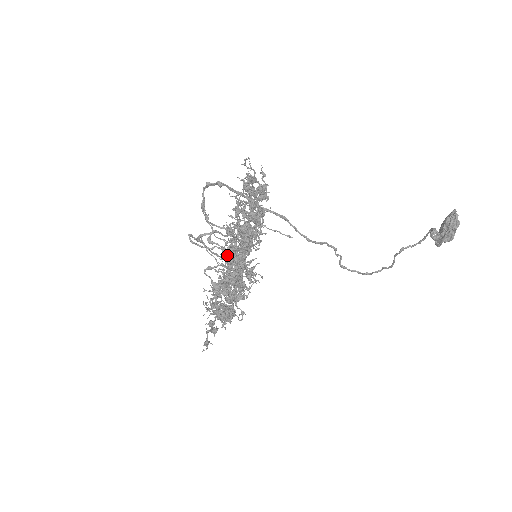
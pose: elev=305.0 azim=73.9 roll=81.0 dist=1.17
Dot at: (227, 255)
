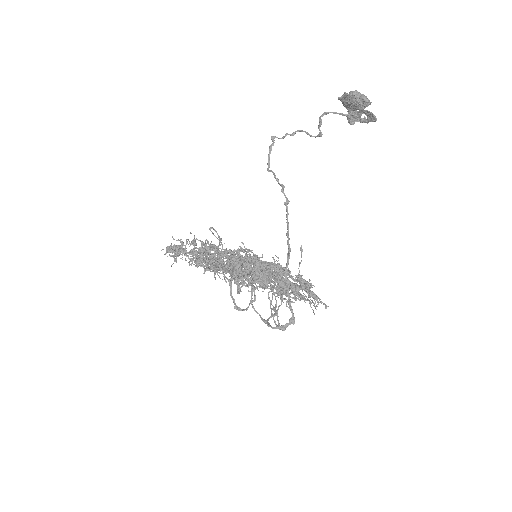
Dot at: occluded
